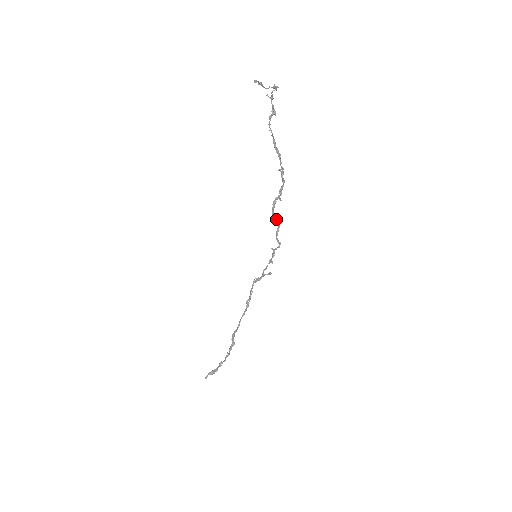
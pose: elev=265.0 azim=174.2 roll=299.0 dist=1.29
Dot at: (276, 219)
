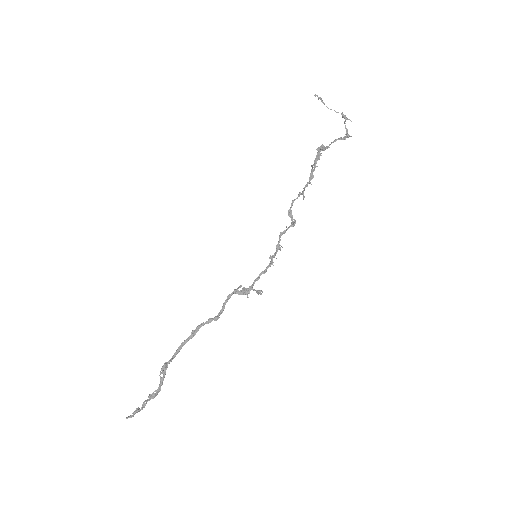
Dot at: (293, 219)
